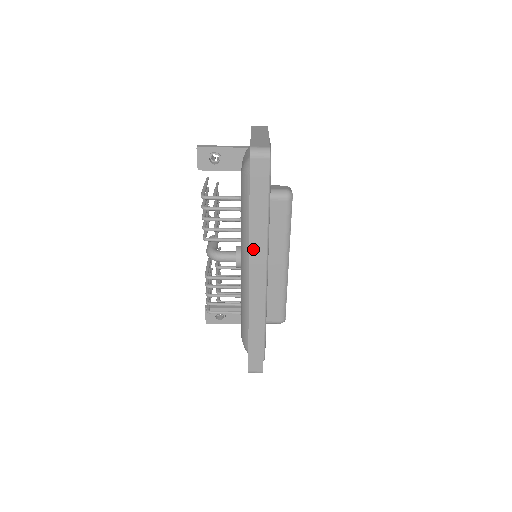
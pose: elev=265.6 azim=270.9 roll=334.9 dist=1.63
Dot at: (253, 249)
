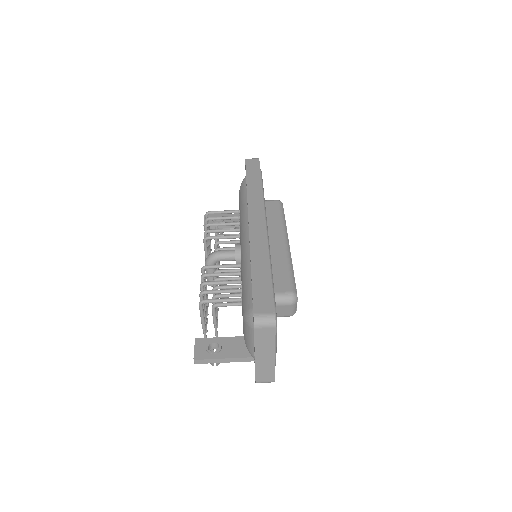
Dot at: (251, 201)
